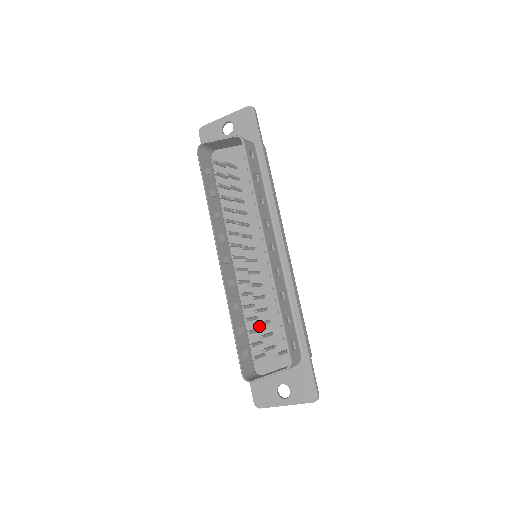
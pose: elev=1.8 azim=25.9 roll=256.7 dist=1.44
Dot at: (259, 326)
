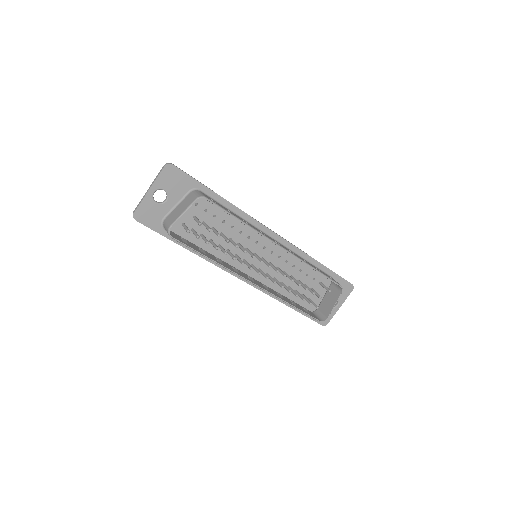
Dot at: (294, 289)
